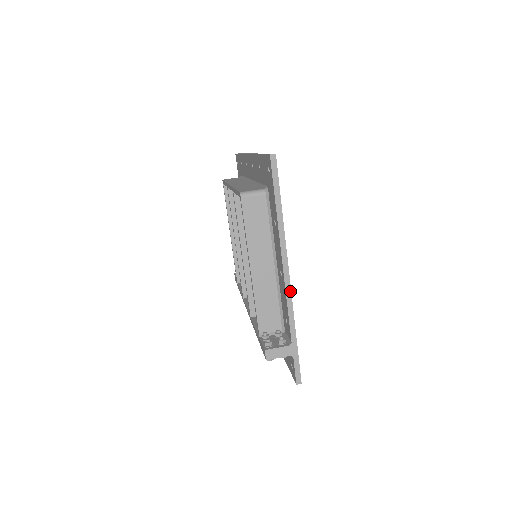
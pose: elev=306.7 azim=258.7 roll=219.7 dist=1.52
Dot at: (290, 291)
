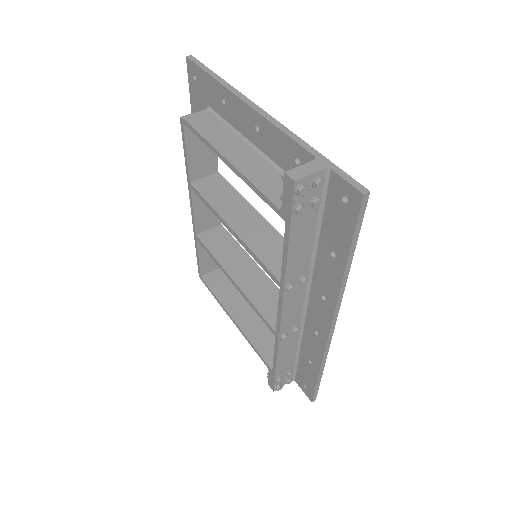
Dot at: (274, 119)
